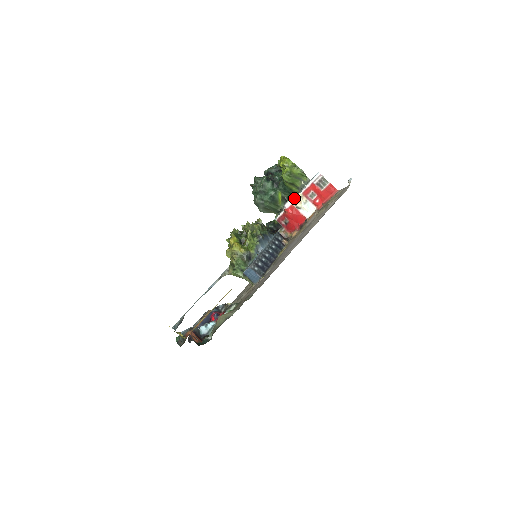
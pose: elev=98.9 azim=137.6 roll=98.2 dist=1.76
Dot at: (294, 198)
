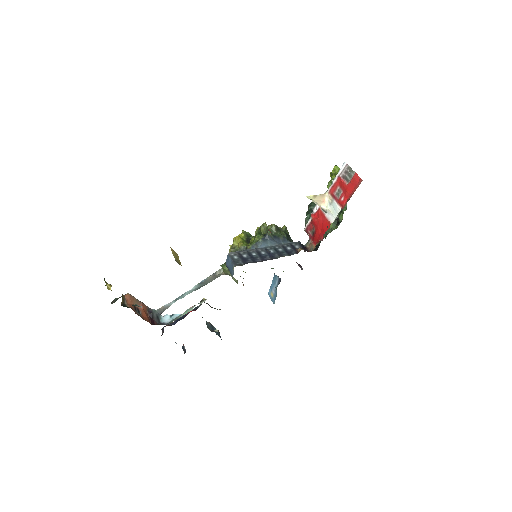
Dot at: occluded
